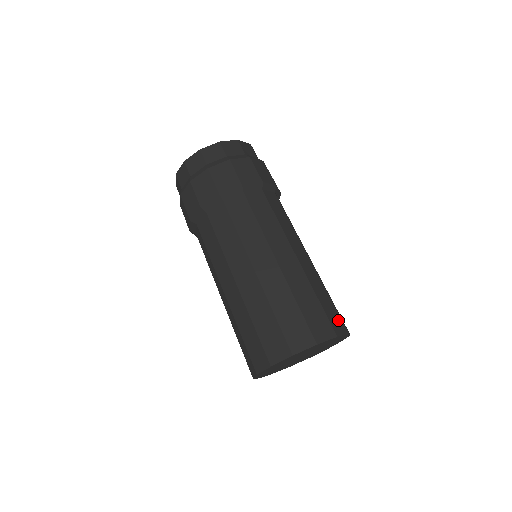
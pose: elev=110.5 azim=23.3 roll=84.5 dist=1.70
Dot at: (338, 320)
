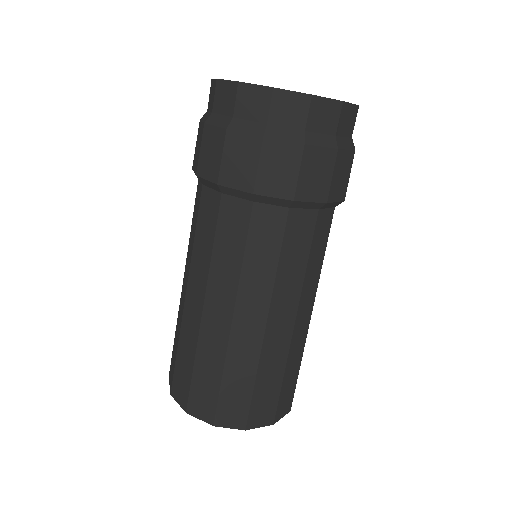
Dot at: occluded
